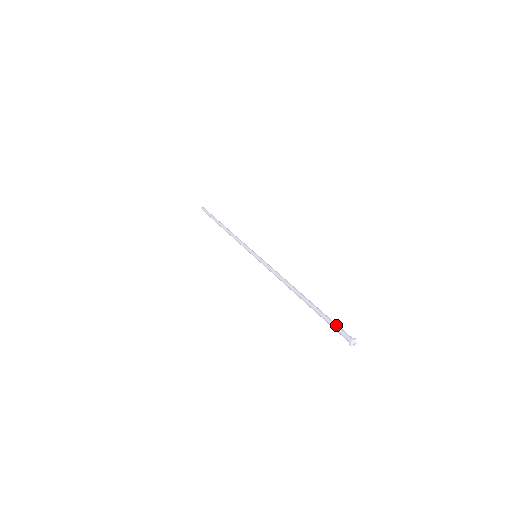
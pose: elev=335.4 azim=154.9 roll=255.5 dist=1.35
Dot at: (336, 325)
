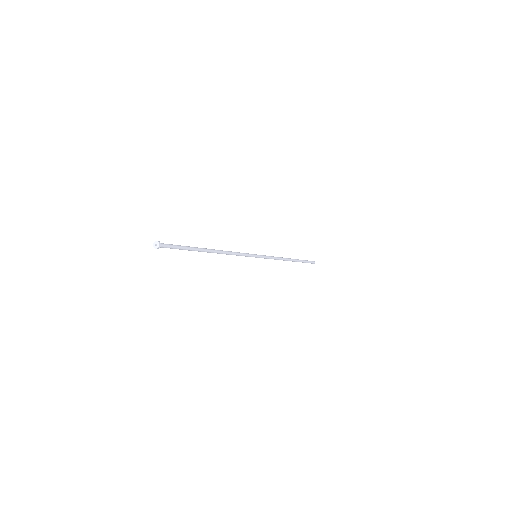
Dot at: occluded
